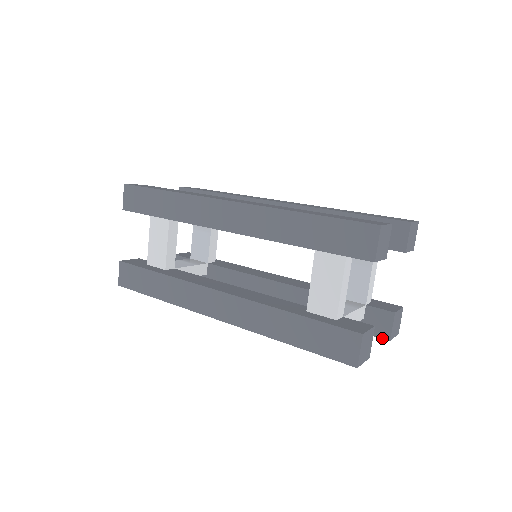
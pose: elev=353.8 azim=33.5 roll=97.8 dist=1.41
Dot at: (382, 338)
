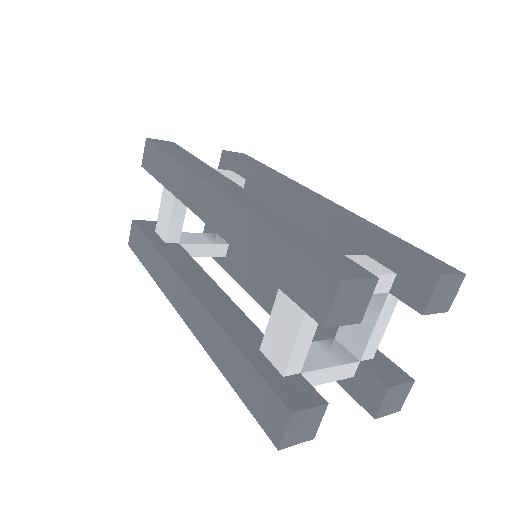
Dot at: (367, 411)
